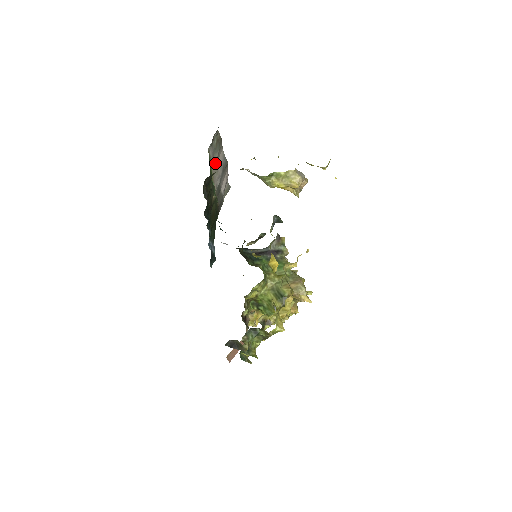
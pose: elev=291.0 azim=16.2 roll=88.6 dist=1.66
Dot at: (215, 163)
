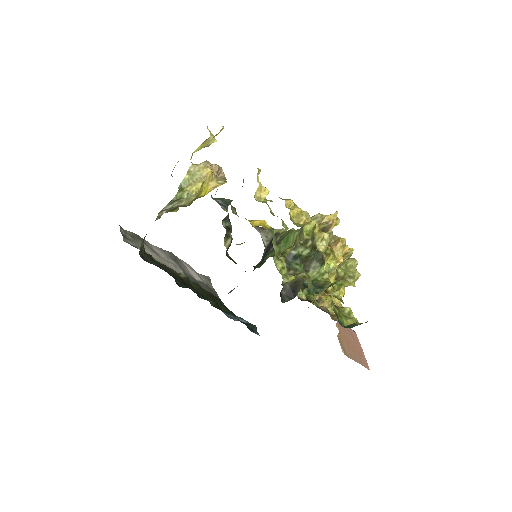
Dot at: (151, 253)
